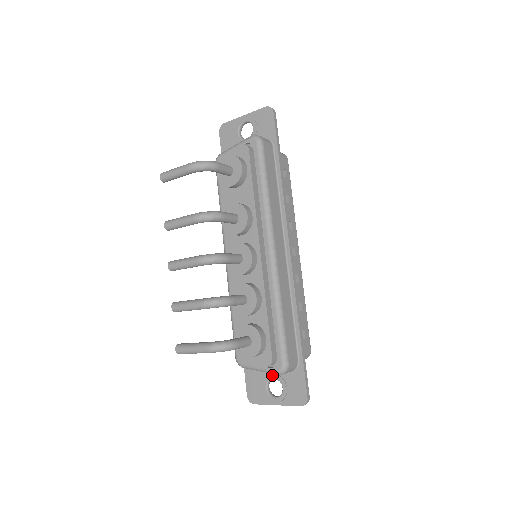
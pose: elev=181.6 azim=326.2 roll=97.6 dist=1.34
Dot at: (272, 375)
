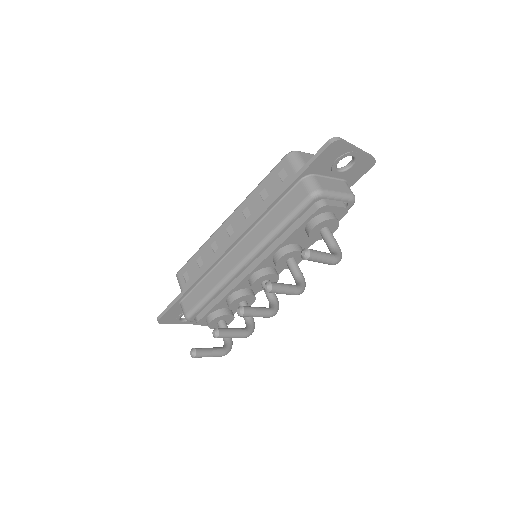
Dot at: occluded
